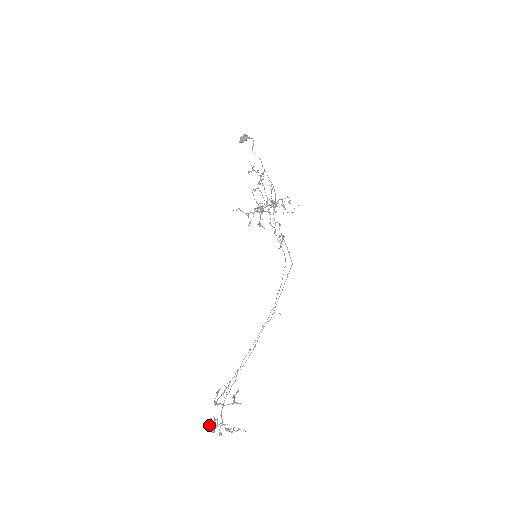
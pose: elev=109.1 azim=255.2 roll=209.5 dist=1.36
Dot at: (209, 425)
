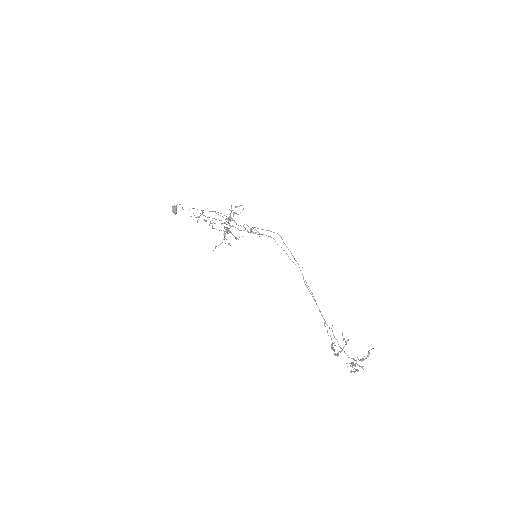
Dot at: (352, 371)
